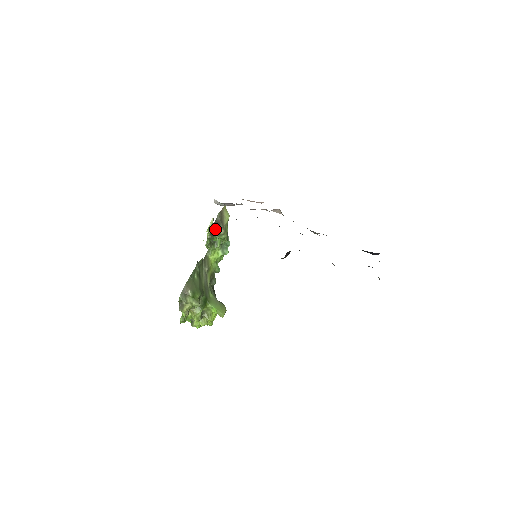
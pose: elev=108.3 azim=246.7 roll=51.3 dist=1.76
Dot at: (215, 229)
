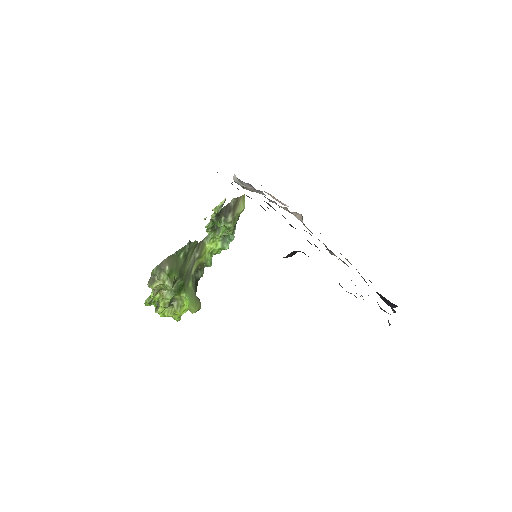
Dot at: (223, 213)
